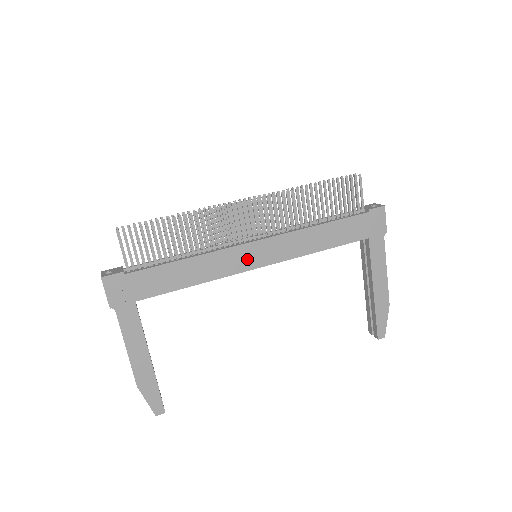
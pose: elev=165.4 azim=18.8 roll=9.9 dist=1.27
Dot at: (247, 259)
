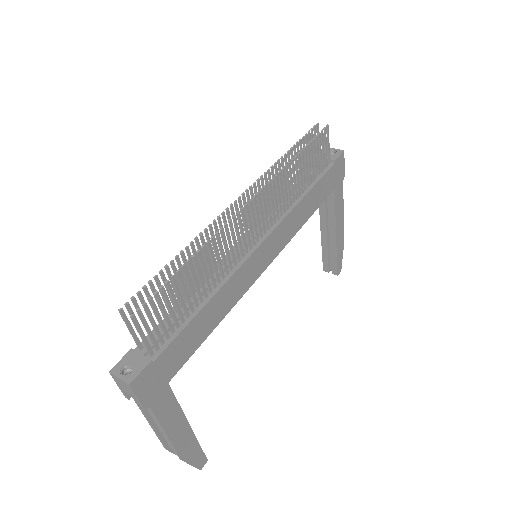
Dot at: (257, 266)
